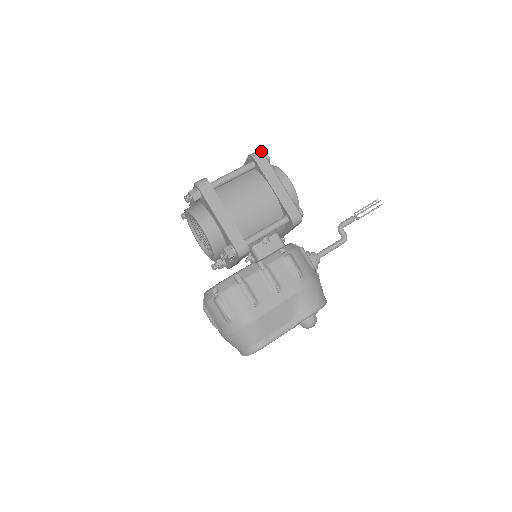
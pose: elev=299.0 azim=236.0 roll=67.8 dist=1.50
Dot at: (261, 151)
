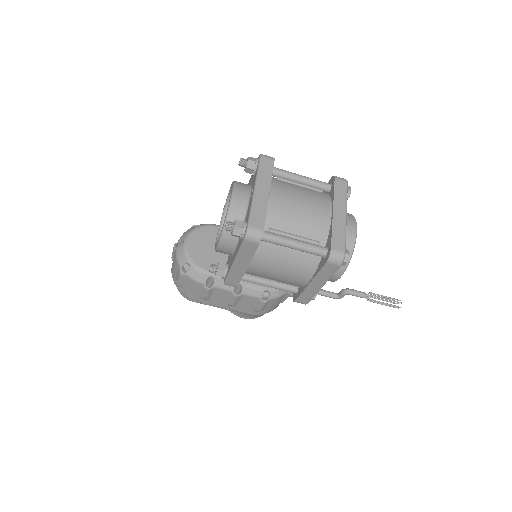
Dot at: occluded
